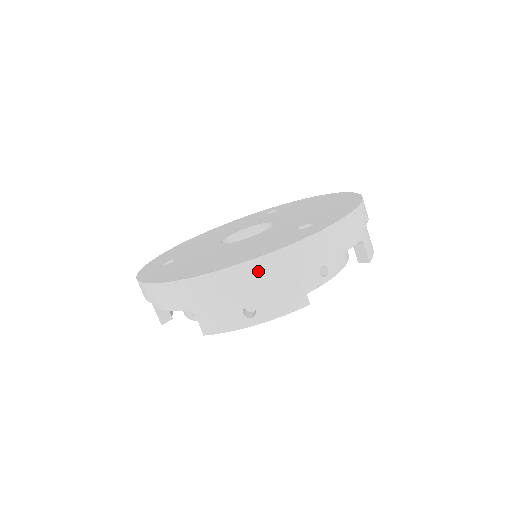
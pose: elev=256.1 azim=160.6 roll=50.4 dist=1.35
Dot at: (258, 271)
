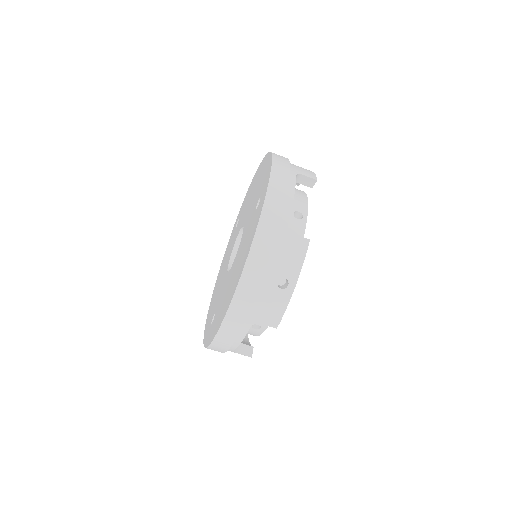
Dot at: (259, 256)
